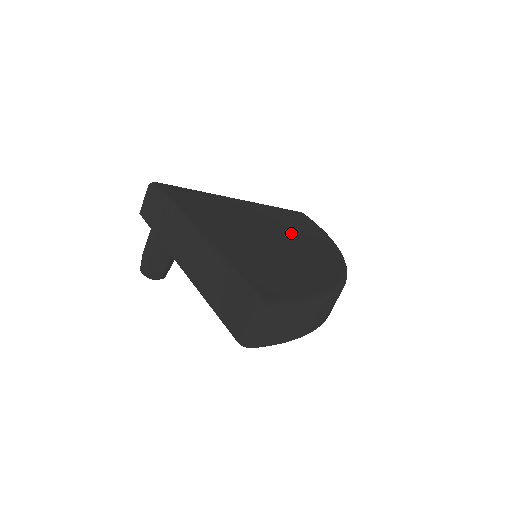
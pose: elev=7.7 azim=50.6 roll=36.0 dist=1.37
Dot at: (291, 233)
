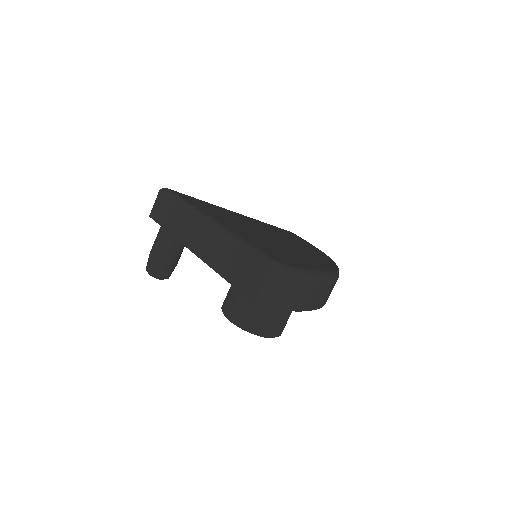
Dot at: (286, 239)
